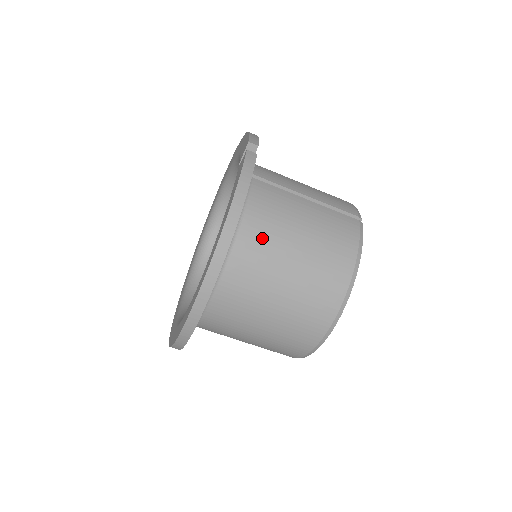
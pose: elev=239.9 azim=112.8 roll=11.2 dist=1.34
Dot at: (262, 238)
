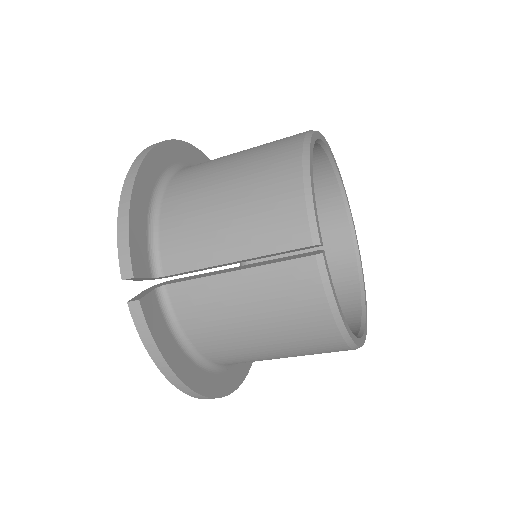
Dot at: (221, 345)
